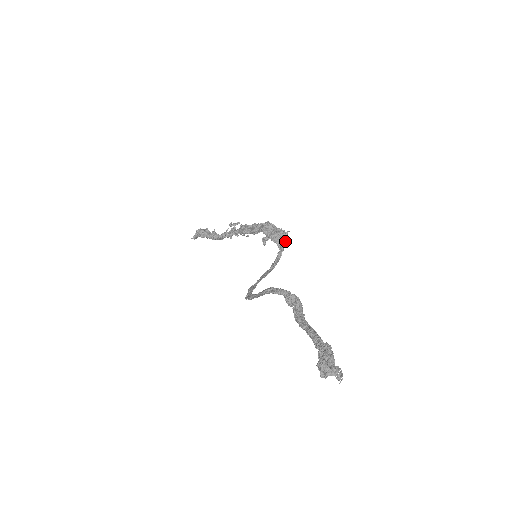
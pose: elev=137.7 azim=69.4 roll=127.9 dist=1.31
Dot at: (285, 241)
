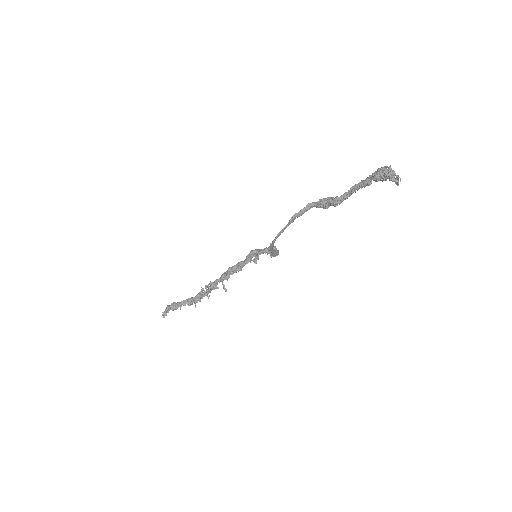
Dot at: (276, 249)
